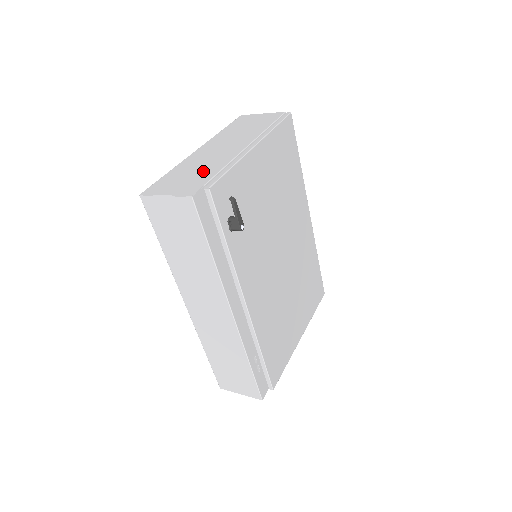
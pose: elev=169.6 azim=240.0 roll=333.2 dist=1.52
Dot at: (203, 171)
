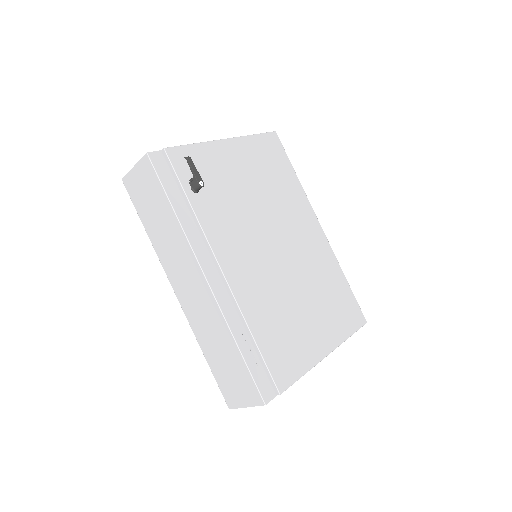
Dot at: occluded
